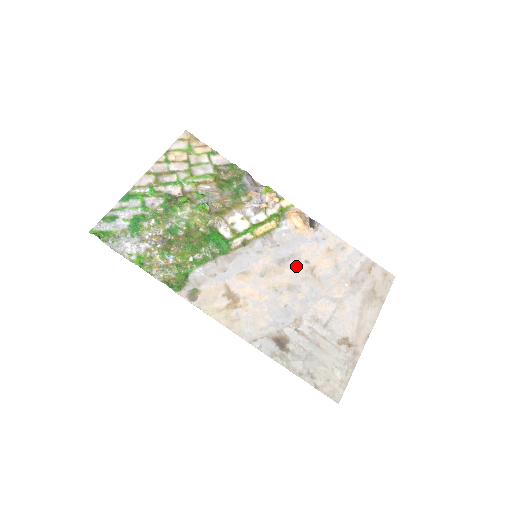
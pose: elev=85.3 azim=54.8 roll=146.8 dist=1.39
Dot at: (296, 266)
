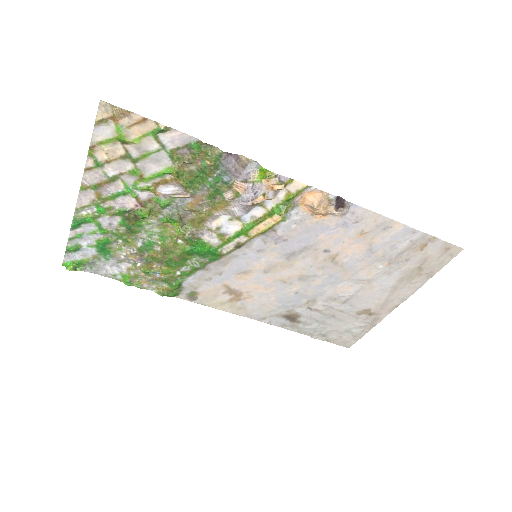
Dot at: (311, 257)
